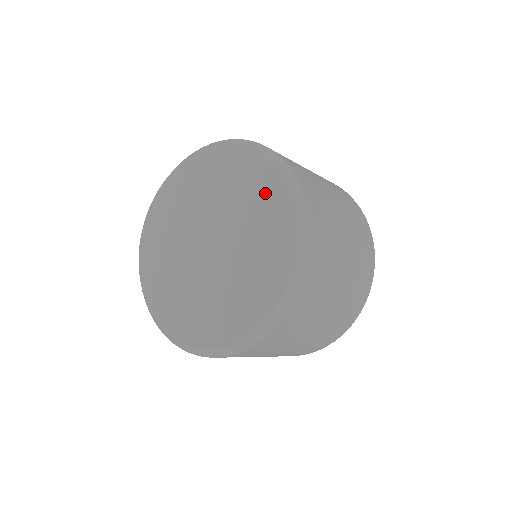
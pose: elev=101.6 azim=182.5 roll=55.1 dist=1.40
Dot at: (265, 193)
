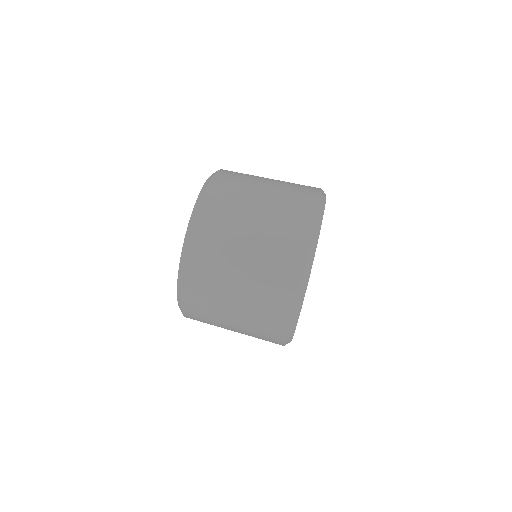
Dot at: occluded
